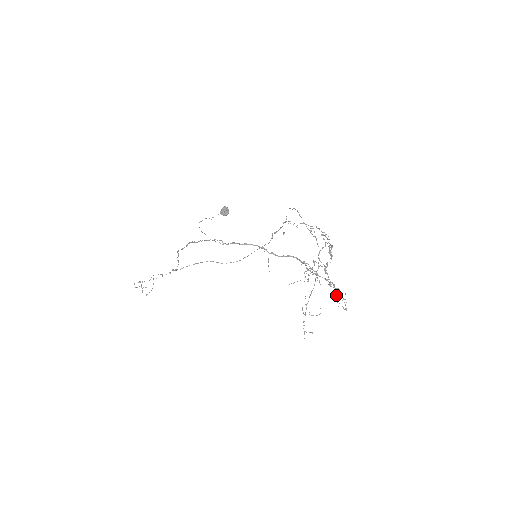
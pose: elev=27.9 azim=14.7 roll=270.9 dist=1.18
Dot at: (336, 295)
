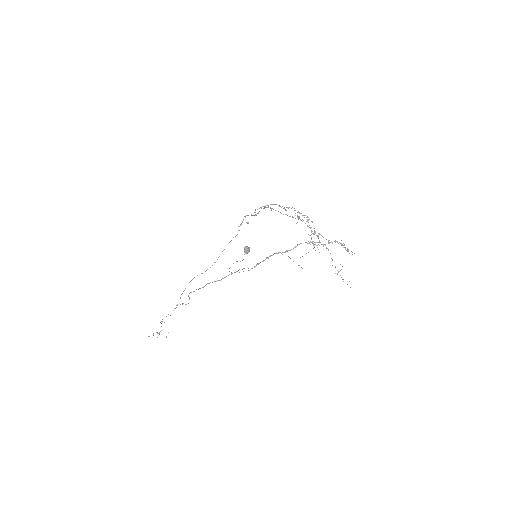
Dot at: occluded
